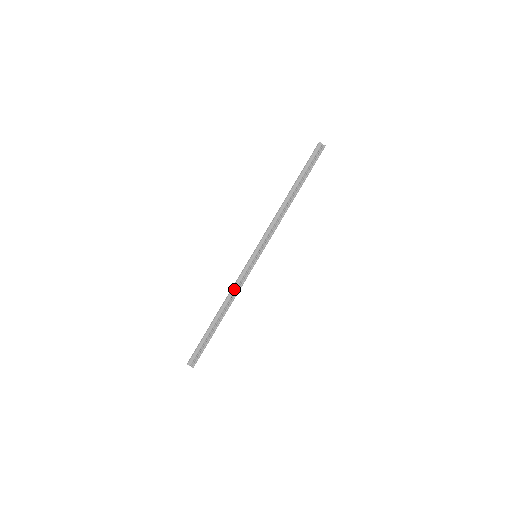
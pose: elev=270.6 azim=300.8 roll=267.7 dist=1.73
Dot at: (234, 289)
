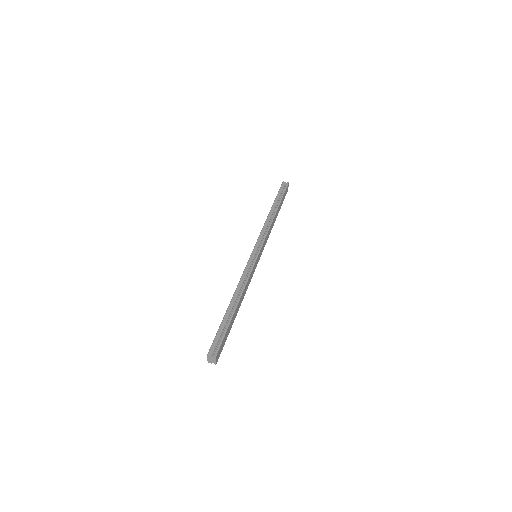
Dot at: (242, 279)
